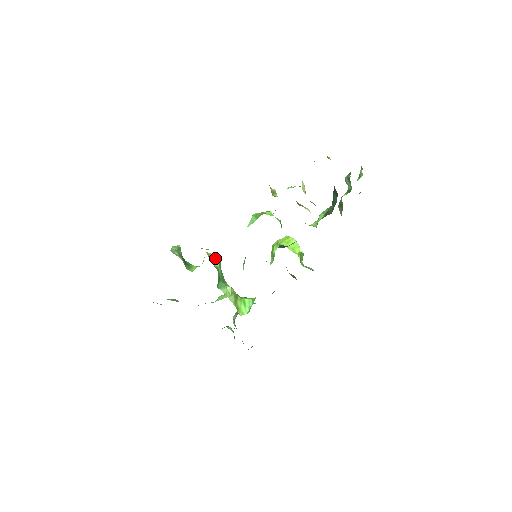
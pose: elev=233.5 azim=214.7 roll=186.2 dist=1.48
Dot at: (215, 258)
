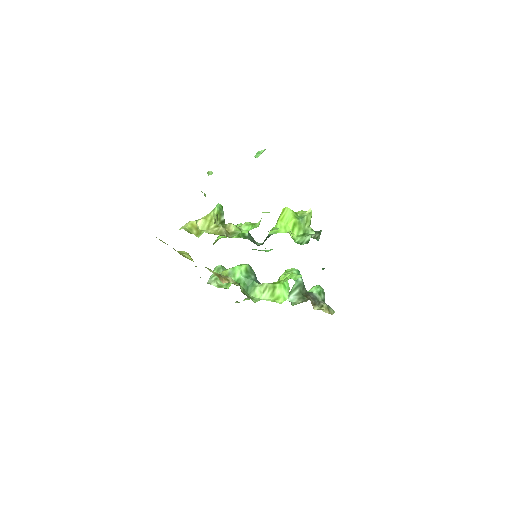
Dot at: (235, 270)
